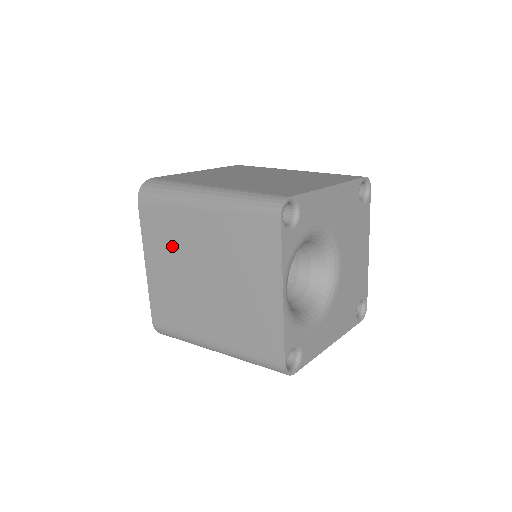
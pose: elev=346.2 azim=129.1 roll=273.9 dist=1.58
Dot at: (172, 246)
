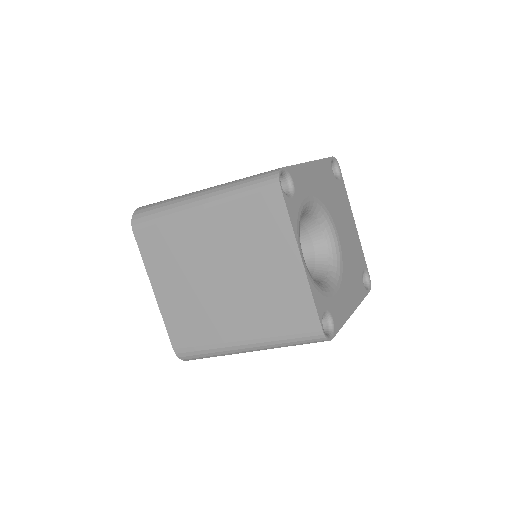
Dot at: (178, 259)
